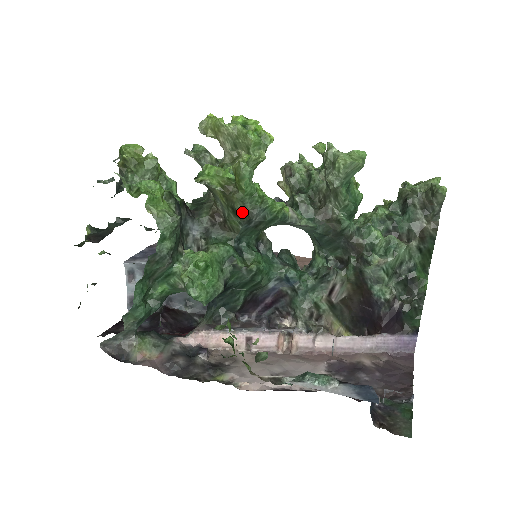
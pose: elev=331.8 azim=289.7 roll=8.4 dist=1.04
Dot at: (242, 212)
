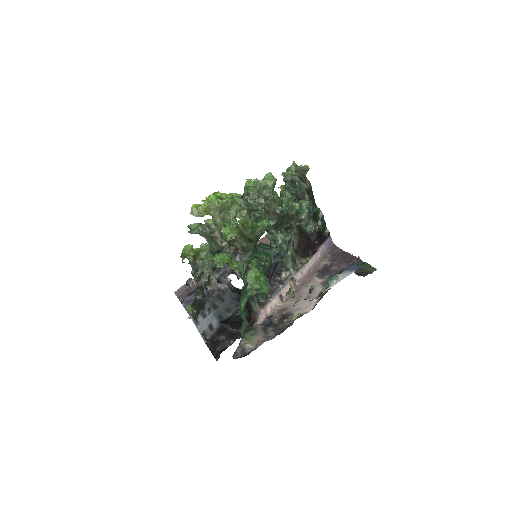
Dot at: (253, 238)
